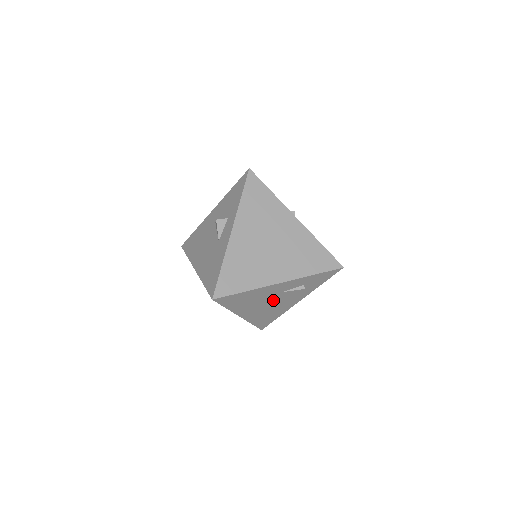
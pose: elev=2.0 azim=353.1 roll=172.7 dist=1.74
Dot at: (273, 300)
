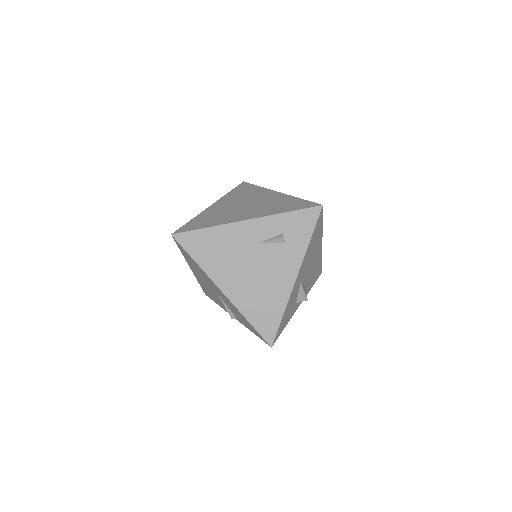
Dot at: (254, 262)
